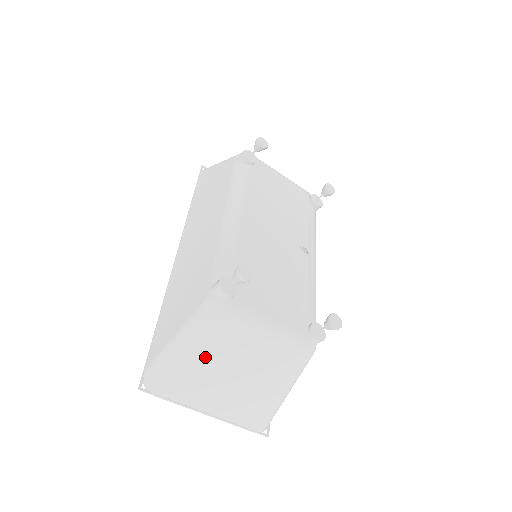
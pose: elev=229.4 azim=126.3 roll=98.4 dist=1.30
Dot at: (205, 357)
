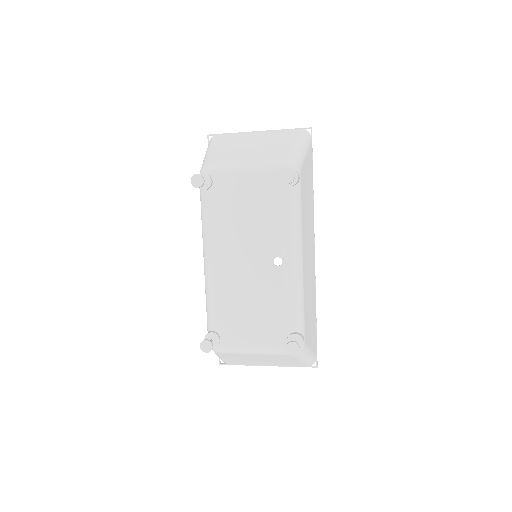
Dot at: (234, 359)
